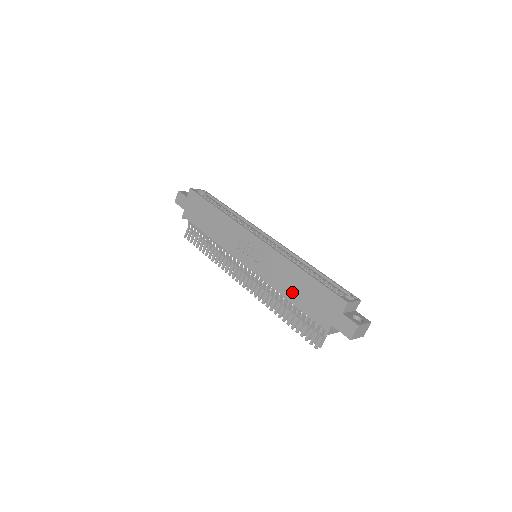
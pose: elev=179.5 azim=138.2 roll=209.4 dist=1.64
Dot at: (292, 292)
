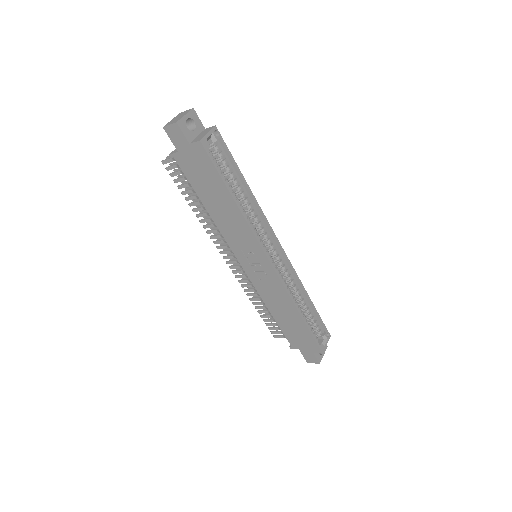
Dot at: (279, 315)
